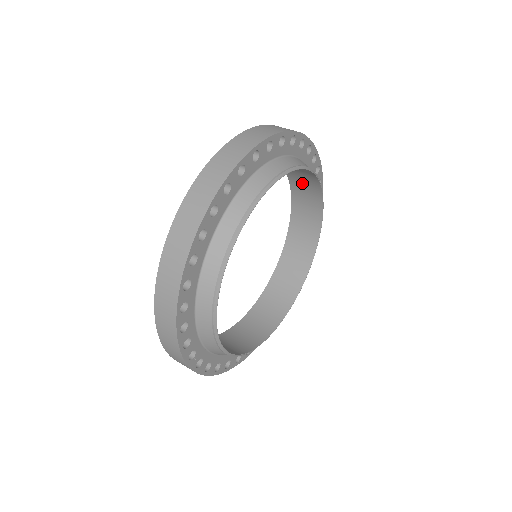
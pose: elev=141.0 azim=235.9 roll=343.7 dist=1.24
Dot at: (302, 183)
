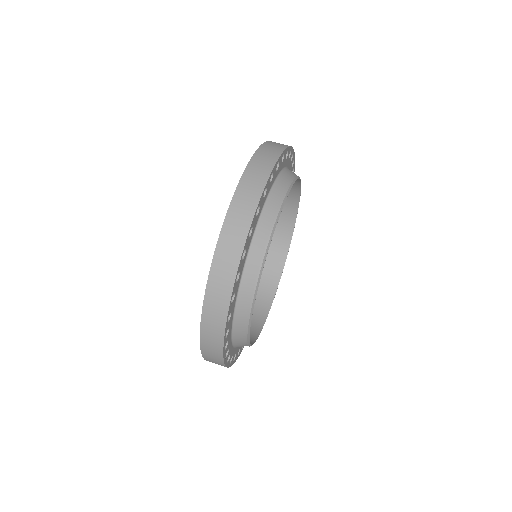
Dot at: occluded
